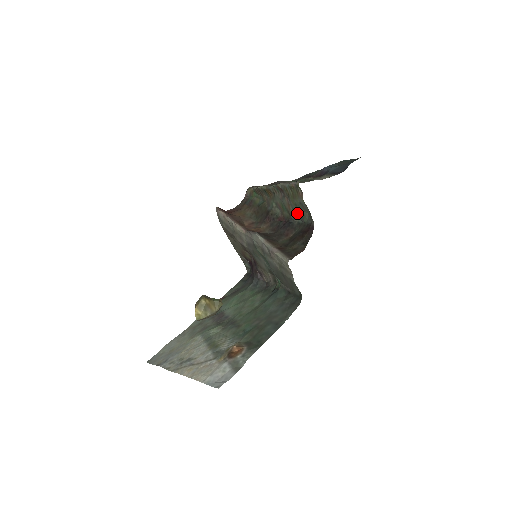
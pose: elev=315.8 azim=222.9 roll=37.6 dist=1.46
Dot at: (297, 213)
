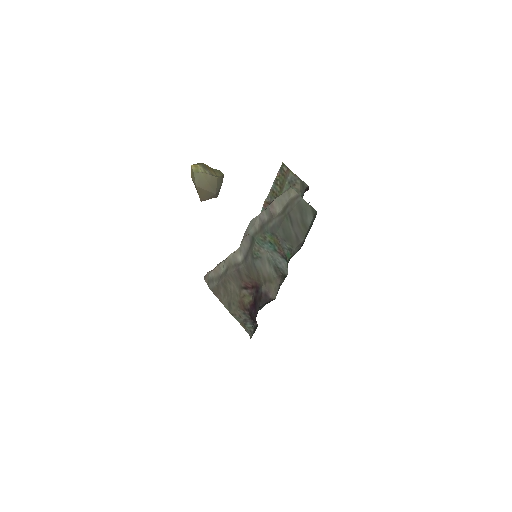
Dot at: occluded
